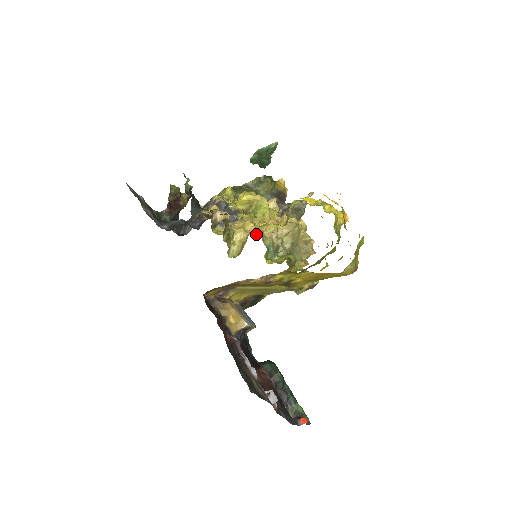
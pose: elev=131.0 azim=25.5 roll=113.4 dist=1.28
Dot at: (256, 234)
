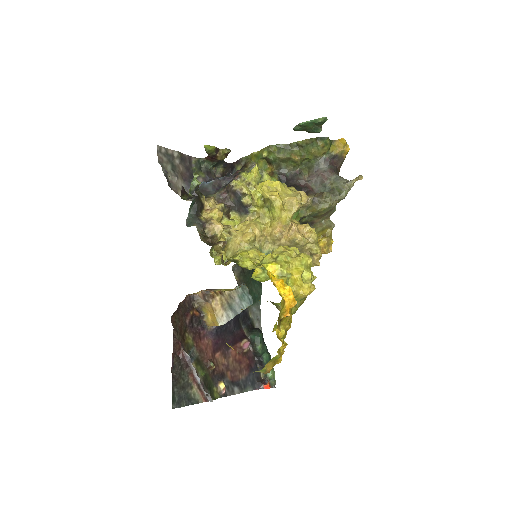
Dot at: (249, 248)
